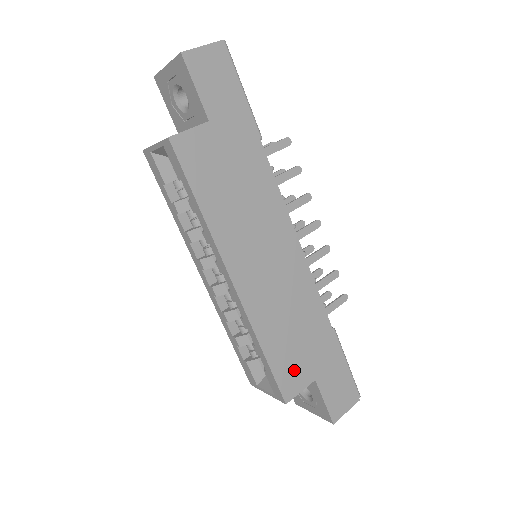
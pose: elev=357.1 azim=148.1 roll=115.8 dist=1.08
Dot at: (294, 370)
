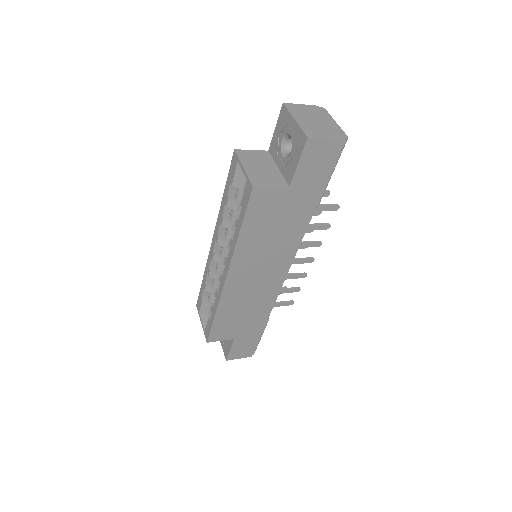
Dot at: (226, 330)
